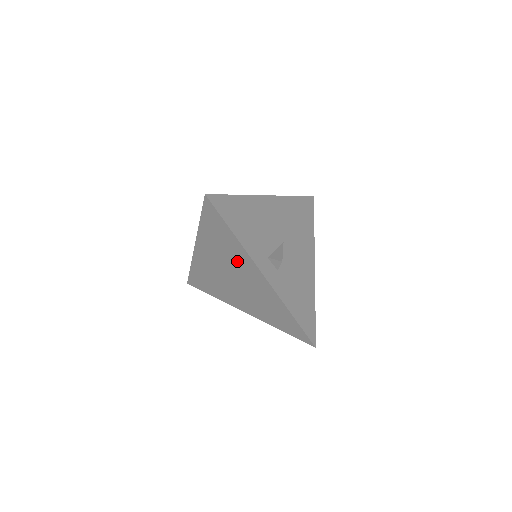
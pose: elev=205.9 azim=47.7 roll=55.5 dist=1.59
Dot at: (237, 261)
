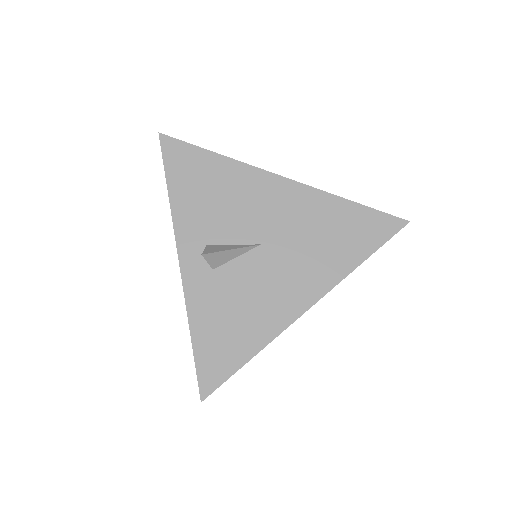
Dot at: occluded
